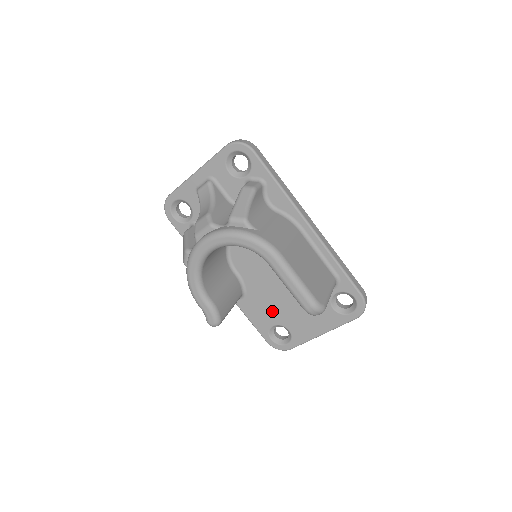
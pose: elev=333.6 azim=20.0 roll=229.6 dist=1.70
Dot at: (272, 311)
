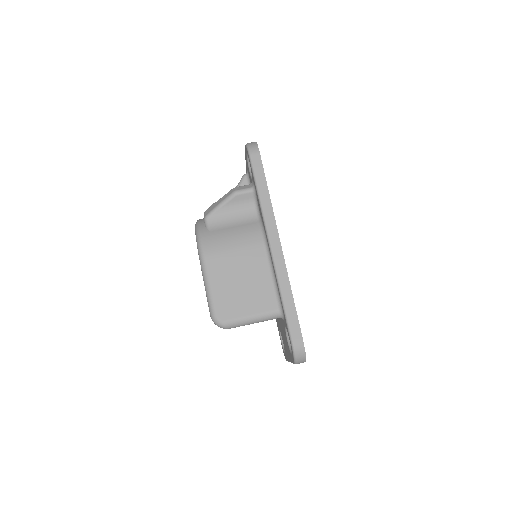
Dot at: occluded
